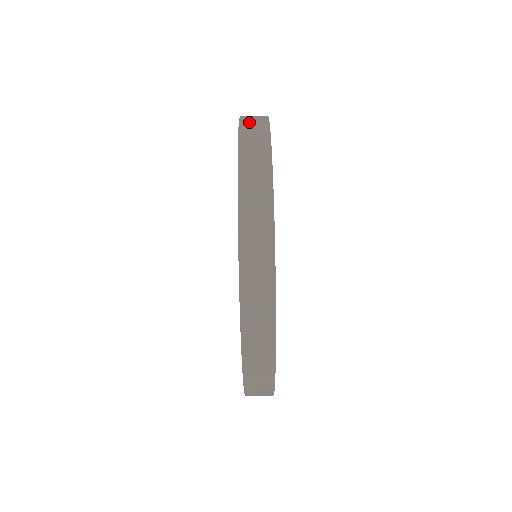
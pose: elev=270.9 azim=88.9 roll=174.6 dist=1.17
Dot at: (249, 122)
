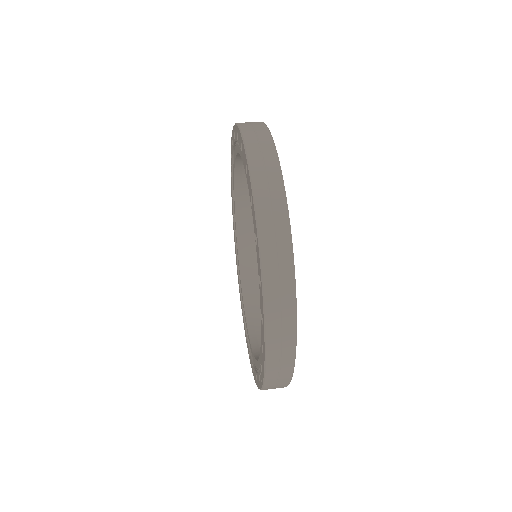
Dot at: (245, 122)
